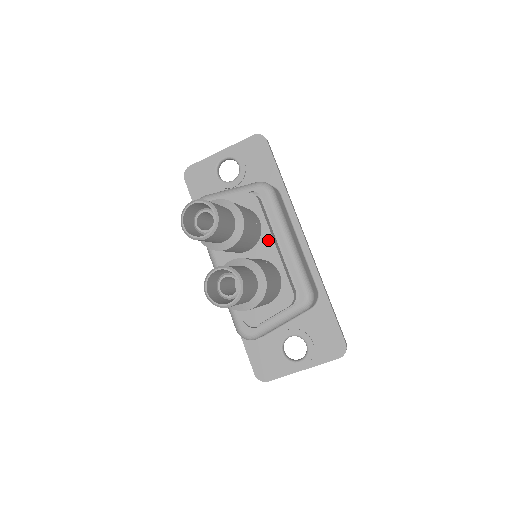
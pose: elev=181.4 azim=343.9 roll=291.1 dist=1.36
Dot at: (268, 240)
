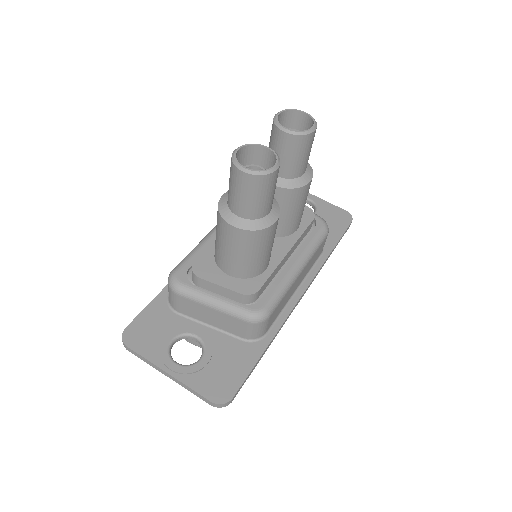
Dot at: (287, 244)
